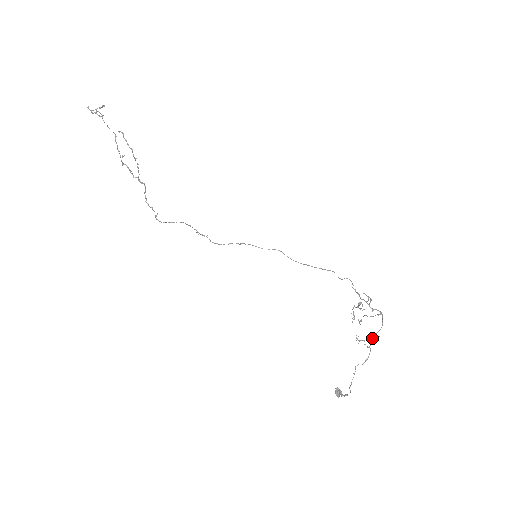
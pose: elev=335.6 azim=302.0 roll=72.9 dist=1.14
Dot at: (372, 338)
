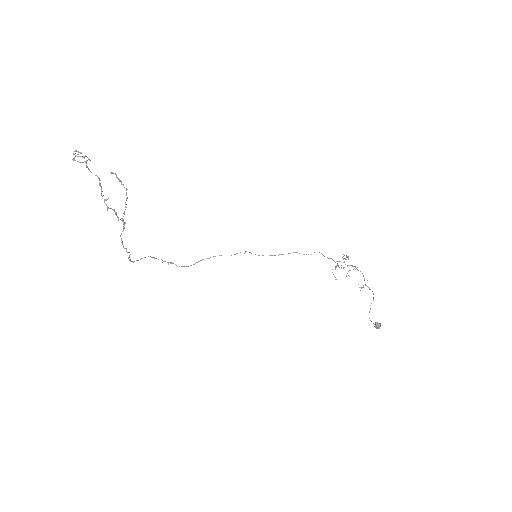
Dot at: occluded
